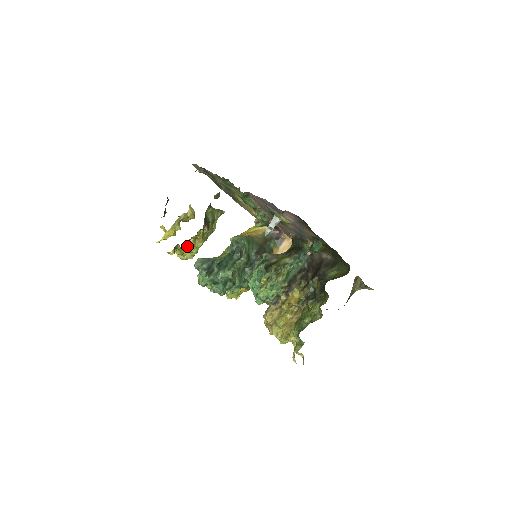
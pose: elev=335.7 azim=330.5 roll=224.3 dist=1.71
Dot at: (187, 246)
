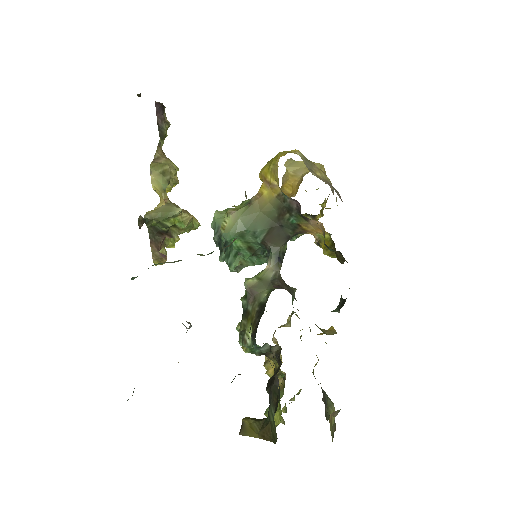
Dot at: occluded
